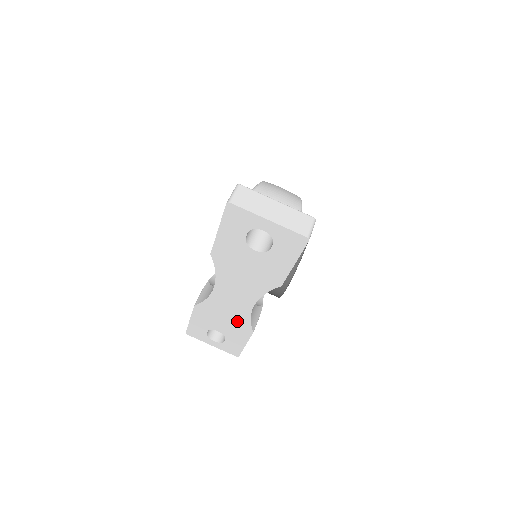
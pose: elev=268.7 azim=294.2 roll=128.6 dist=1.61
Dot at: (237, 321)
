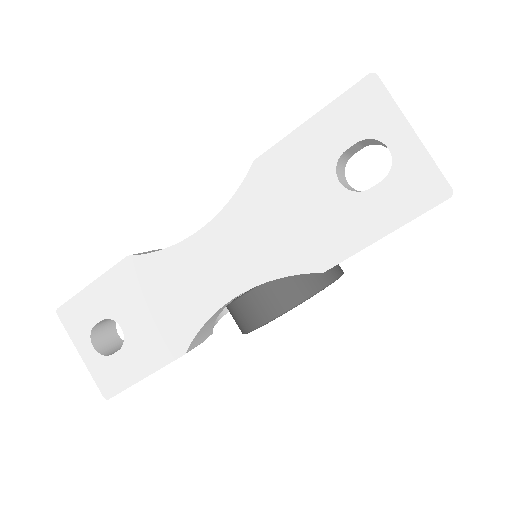
Dot at: (176, 318)
